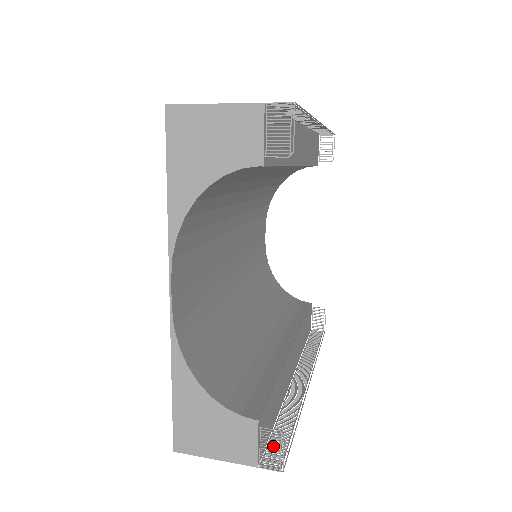
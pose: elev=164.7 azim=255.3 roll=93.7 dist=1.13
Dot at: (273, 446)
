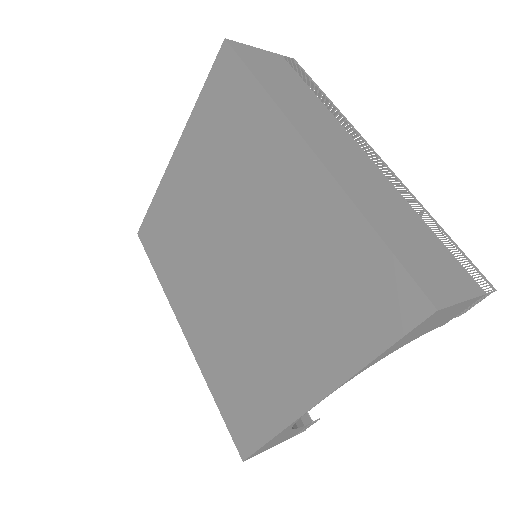
Dot at: occluded
